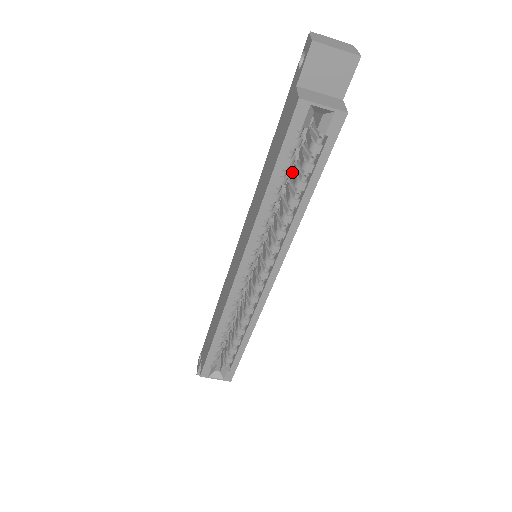
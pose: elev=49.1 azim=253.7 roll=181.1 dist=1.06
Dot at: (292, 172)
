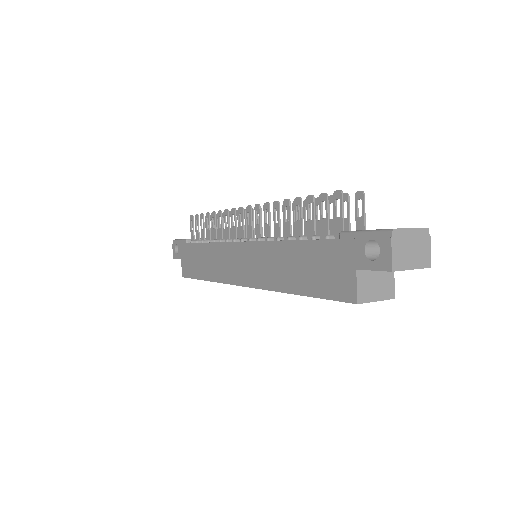
Dot at: occluded
